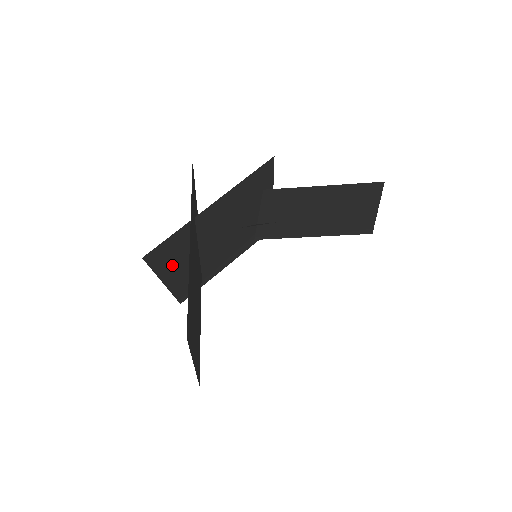
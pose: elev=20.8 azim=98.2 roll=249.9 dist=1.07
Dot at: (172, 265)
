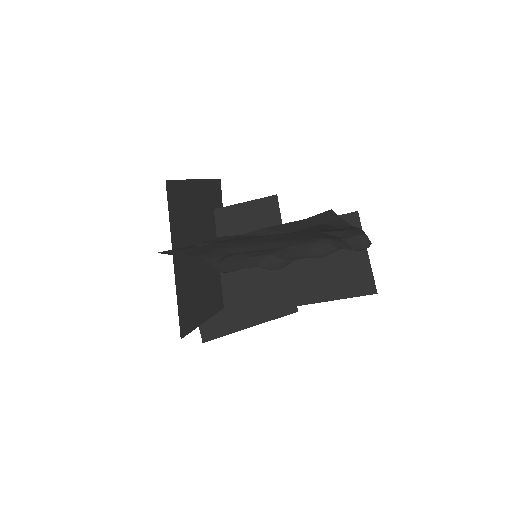
Dot at: occluded
